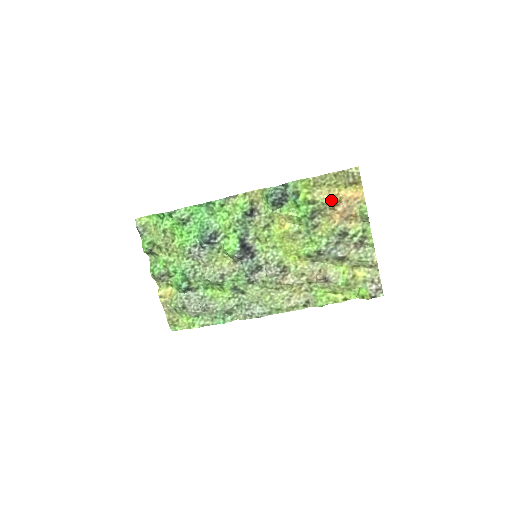
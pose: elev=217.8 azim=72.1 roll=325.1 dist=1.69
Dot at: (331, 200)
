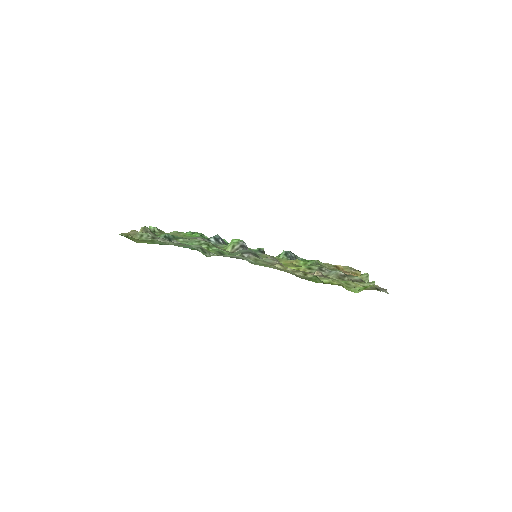
Dot at: (336, 266)
